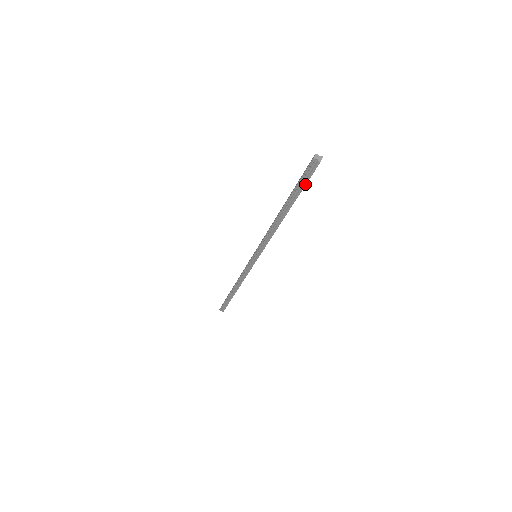
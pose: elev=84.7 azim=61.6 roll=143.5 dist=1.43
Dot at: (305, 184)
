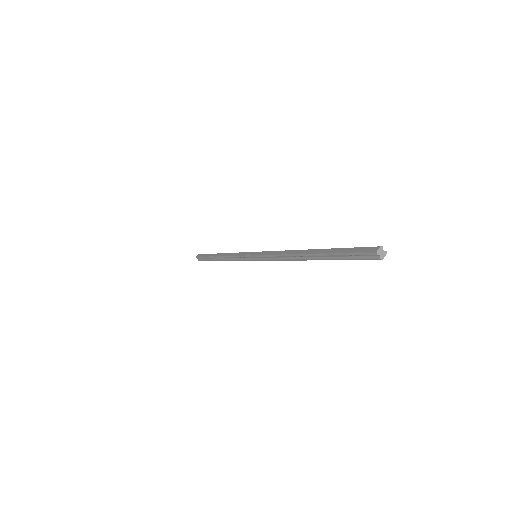
Dot at: occluded
